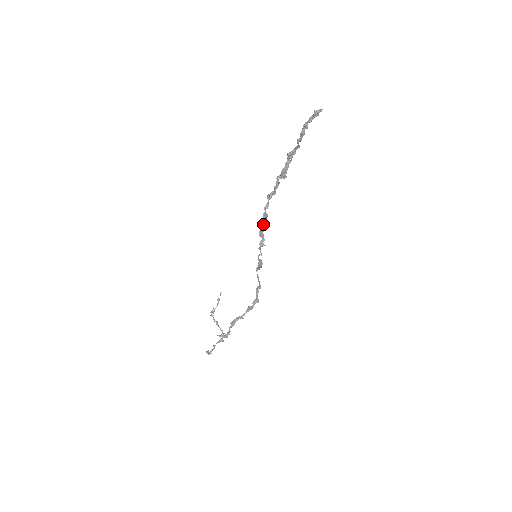
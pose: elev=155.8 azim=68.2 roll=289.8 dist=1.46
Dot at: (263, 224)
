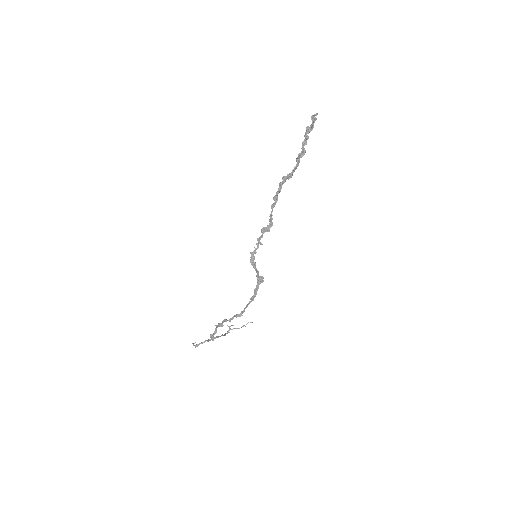
Dot at: (269, 224)
